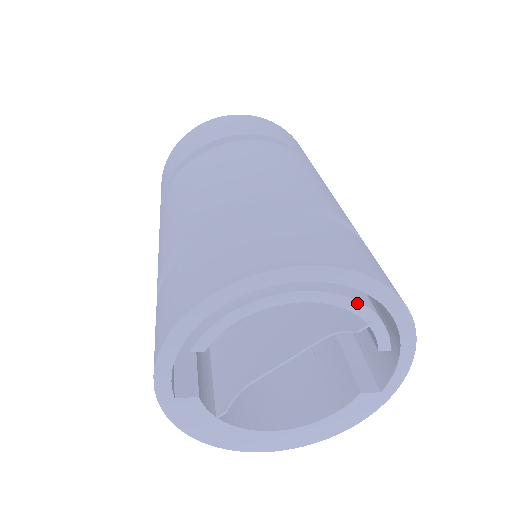
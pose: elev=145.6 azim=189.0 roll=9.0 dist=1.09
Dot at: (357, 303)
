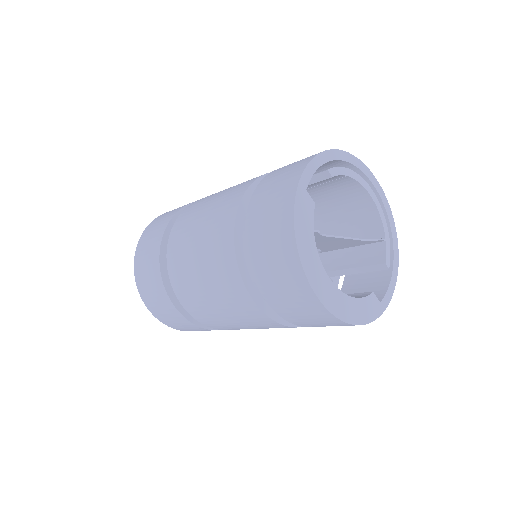
Dot at: (385, 220)
